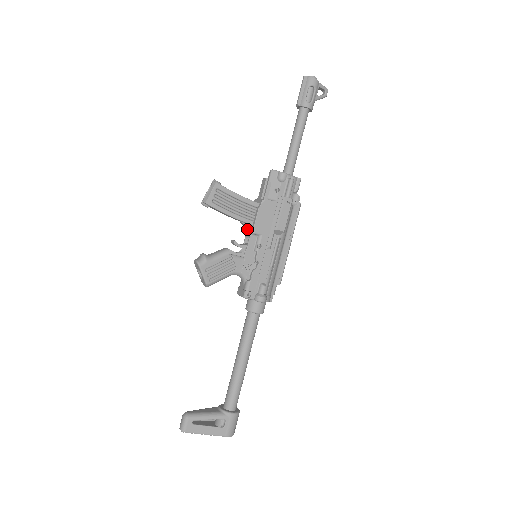
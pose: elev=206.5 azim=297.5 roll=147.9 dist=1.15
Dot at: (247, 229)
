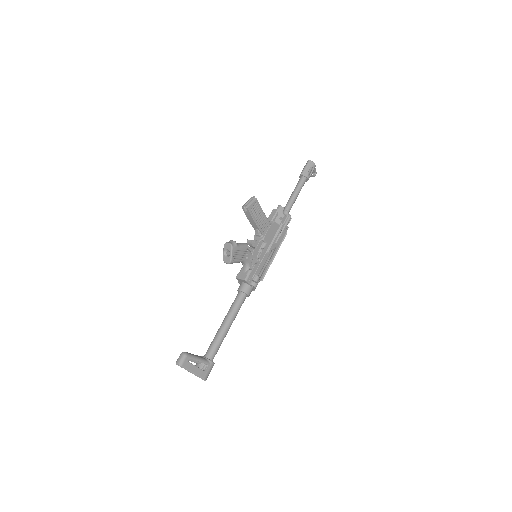
Dot at: (257, 236)
